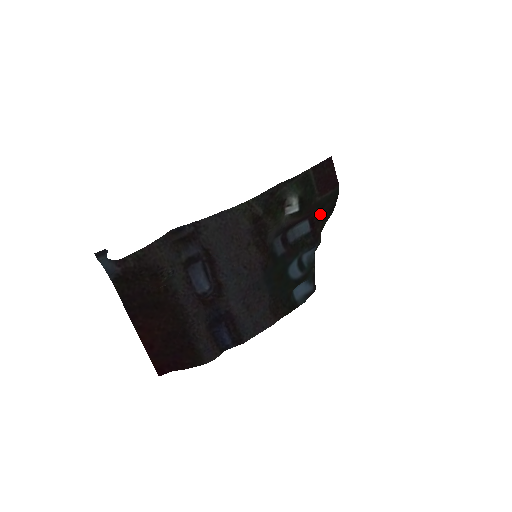
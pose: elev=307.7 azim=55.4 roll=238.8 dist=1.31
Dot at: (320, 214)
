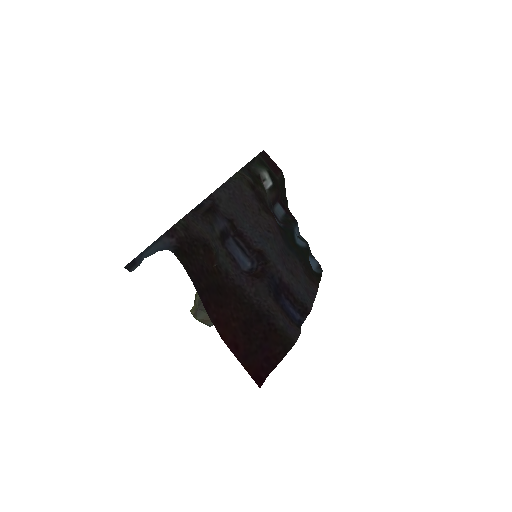
Dot at: (283, 197)
